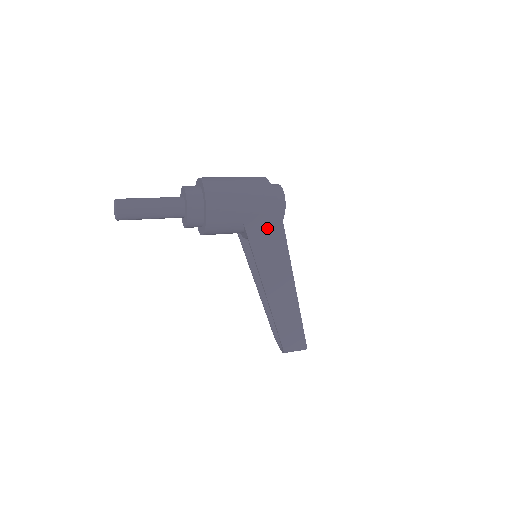
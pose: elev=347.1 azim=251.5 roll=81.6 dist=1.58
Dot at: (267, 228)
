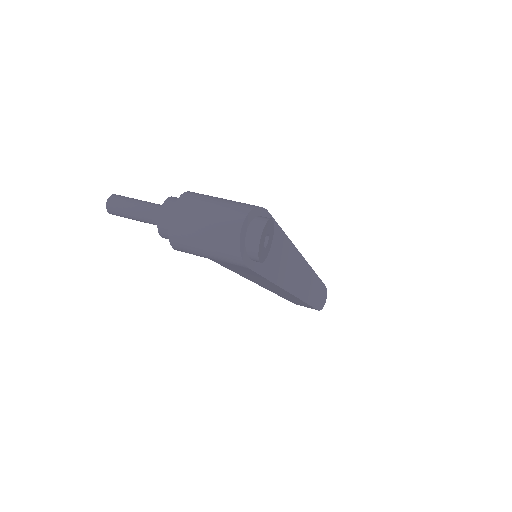
Dot at: (240, 269)
